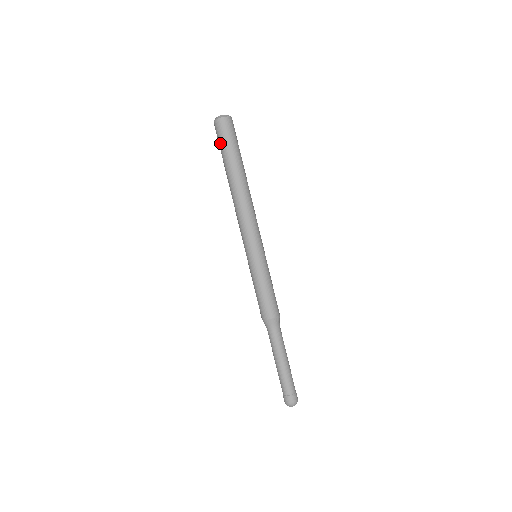
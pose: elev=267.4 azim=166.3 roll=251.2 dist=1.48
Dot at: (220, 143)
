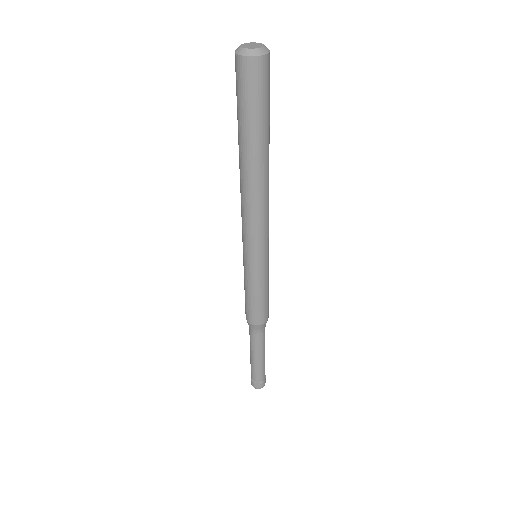
Dot at: (240, 99)
